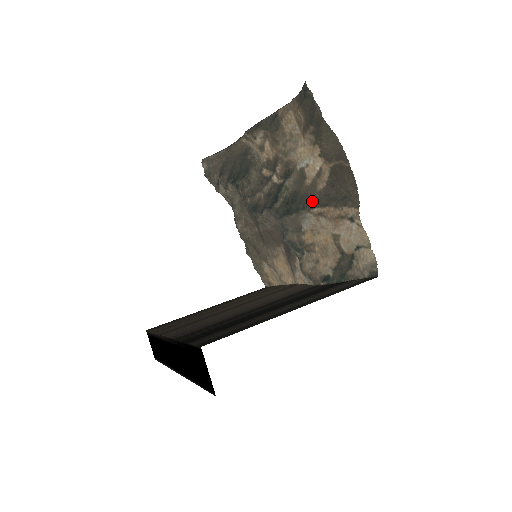
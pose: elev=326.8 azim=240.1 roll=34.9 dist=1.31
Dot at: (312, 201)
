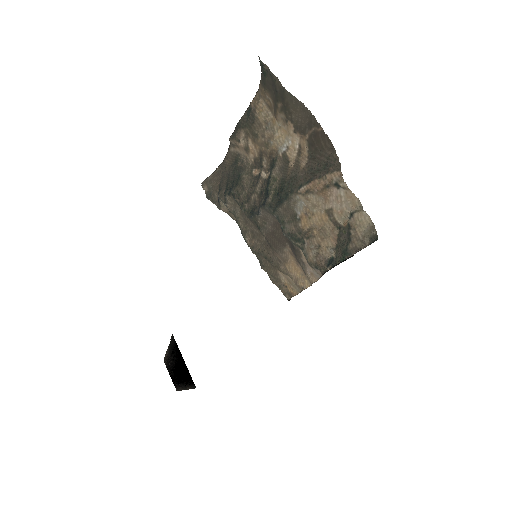
Dot at: (298, 181)
